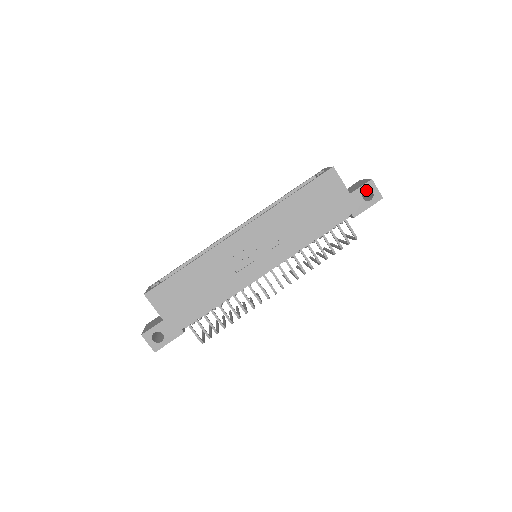
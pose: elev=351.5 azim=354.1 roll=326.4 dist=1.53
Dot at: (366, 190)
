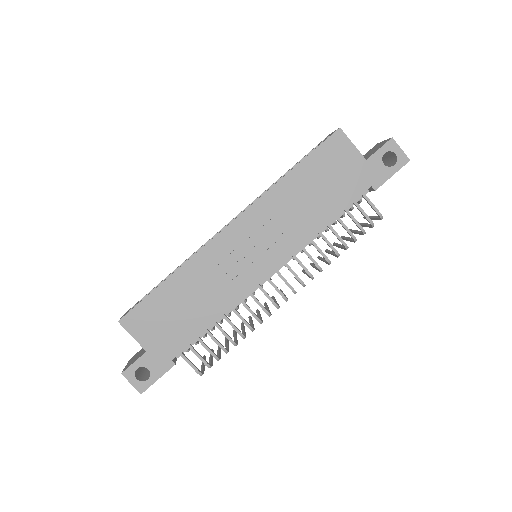
Dot at: (386, 154)
